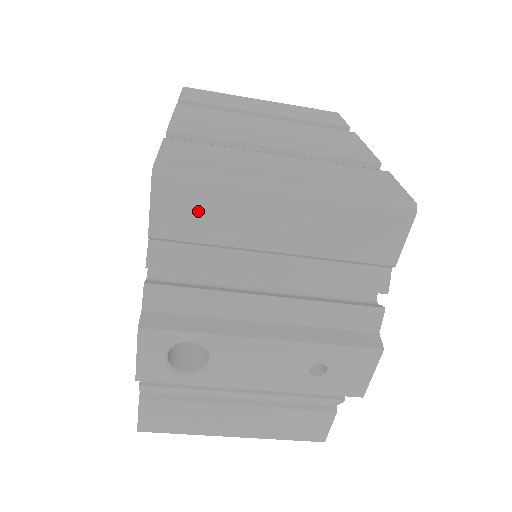
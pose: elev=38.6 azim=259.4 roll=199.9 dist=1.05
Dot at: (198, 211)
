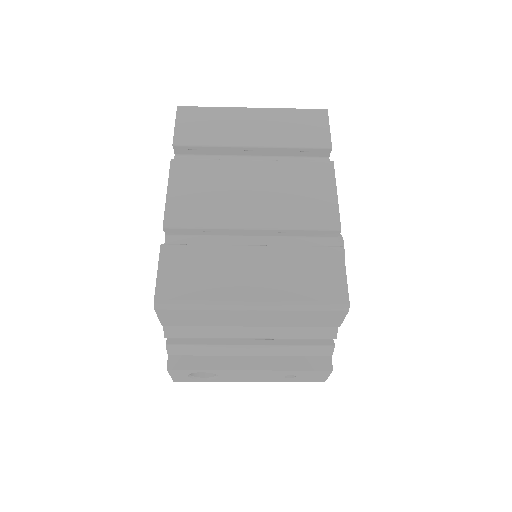
Dot at: (191, 317)
